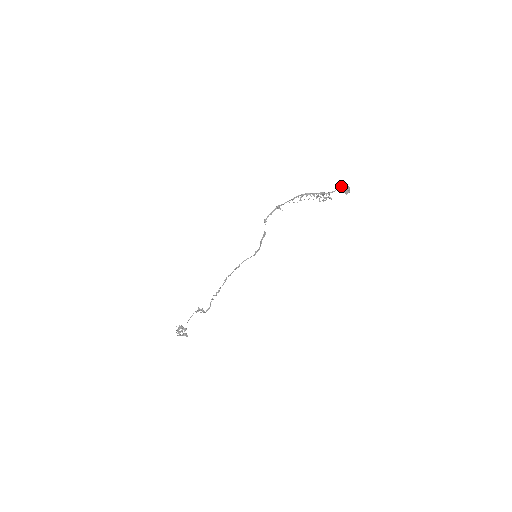
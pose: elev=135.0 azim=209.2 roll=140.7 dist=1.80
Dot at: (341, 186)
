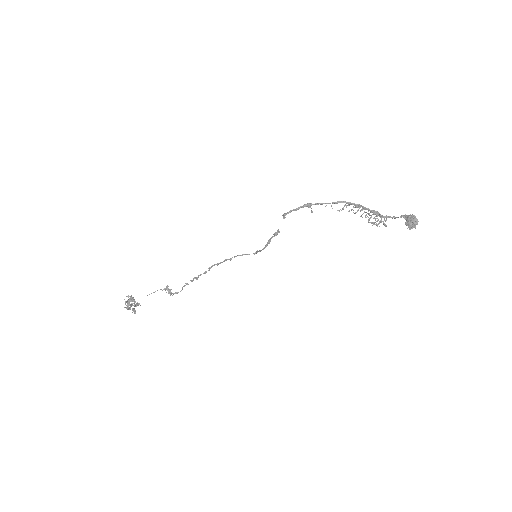
Dot at: occluded
